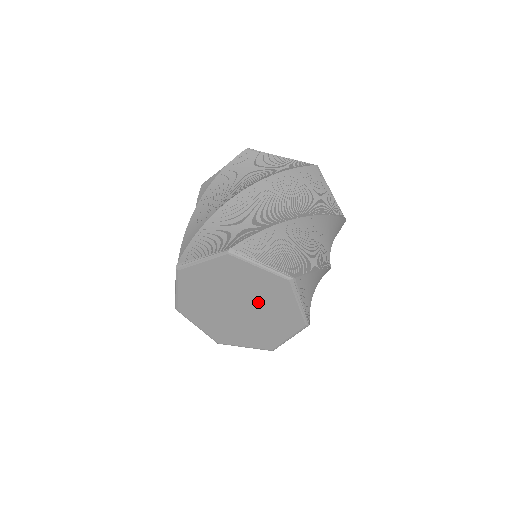
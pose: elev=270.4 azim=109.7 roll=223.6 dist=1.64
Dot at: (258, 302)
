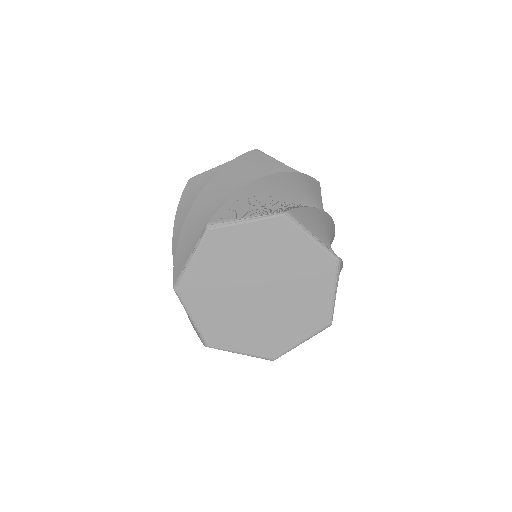
Dot at: (274, 269)
